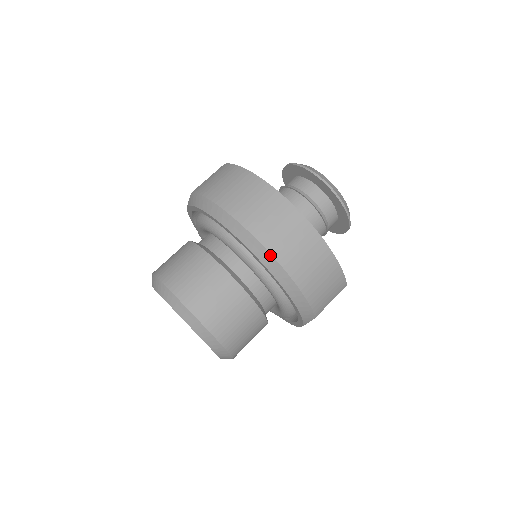
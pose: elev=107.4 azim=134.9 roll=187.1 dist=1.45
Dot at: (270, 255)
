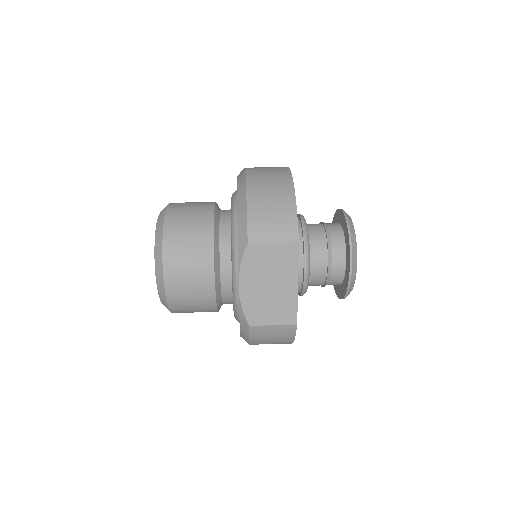
Dot at: (245, 173)
